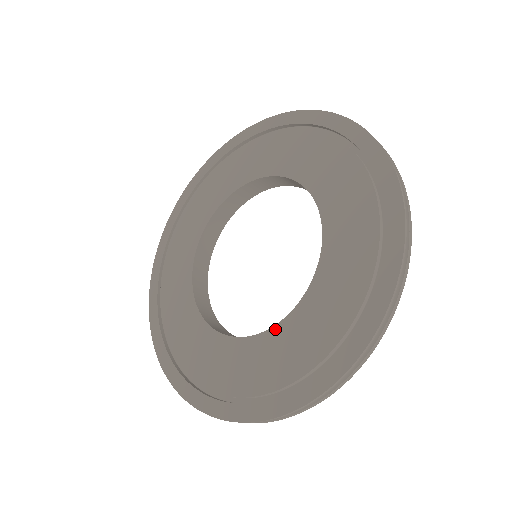
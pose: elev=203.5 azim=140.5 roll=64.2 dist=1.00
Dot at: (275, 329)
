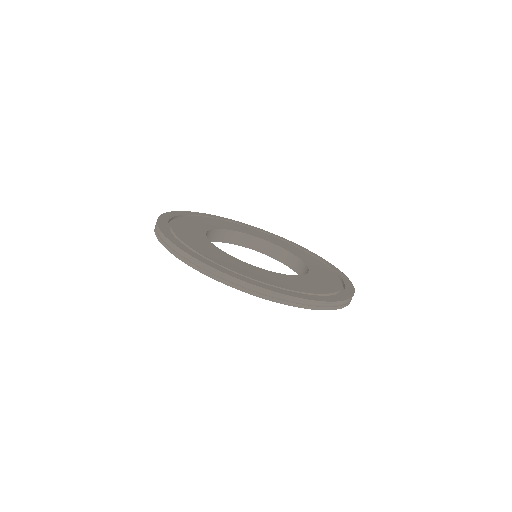
Dot at: (221, 250)
